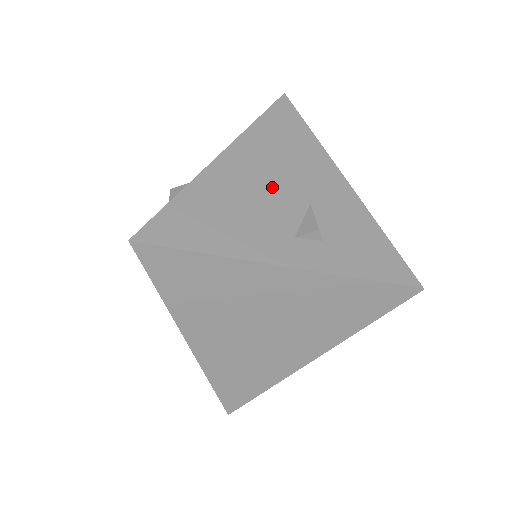
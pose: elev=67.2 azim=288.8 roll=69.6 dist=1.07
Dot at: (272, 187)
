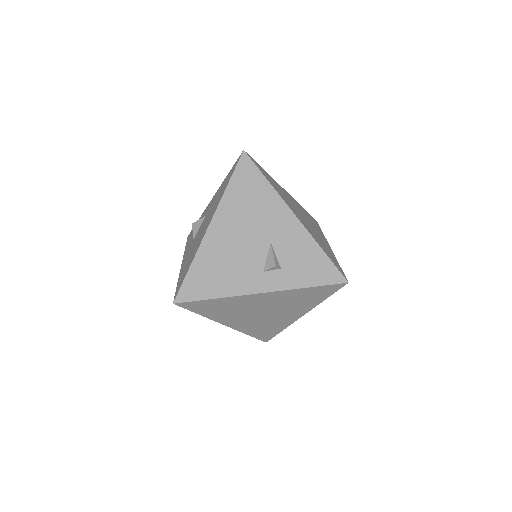
Dot at: (245, 239)
